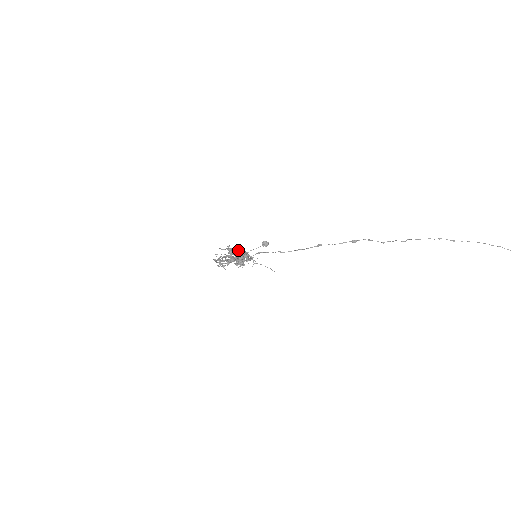
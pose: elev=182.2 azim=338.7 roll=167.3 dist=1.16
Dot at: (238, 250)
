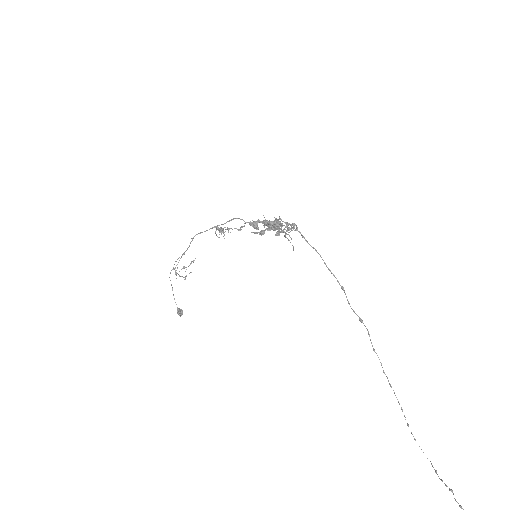
Dot at: occluded
